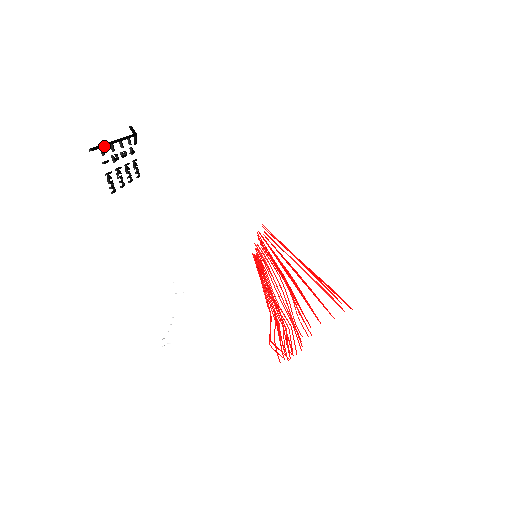
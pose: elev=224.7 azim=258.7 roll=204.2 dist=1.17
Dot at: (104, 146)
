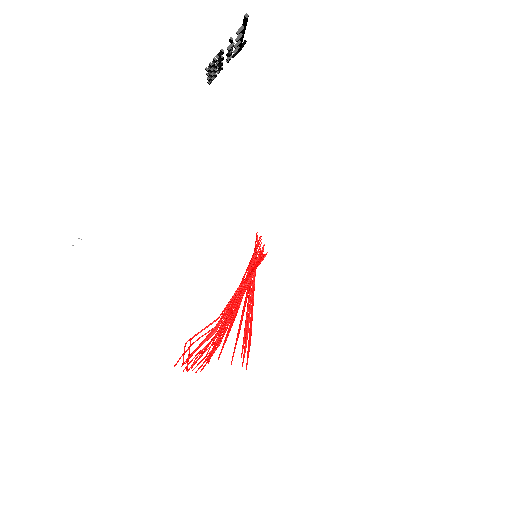
Dot at: (245, 28)
